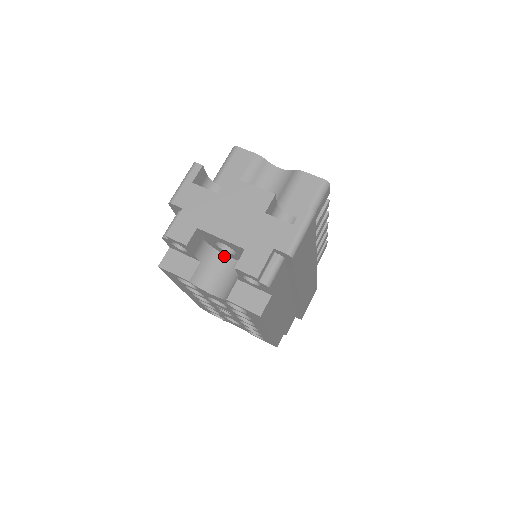
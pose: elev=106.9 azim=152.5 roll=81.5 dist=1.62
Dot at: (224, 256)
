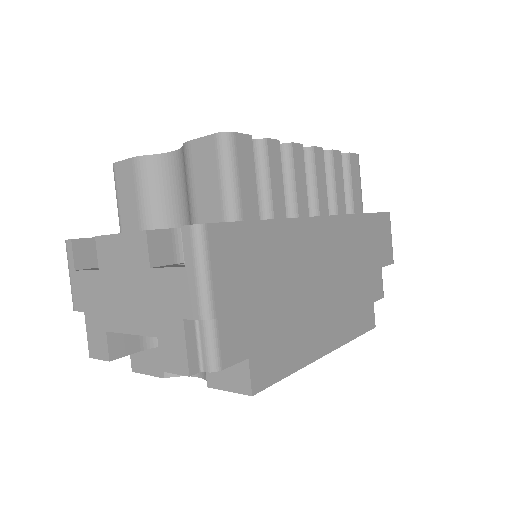
Dot at: occluded
